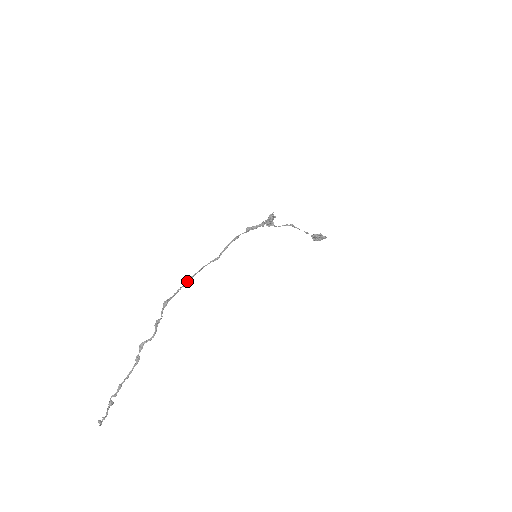
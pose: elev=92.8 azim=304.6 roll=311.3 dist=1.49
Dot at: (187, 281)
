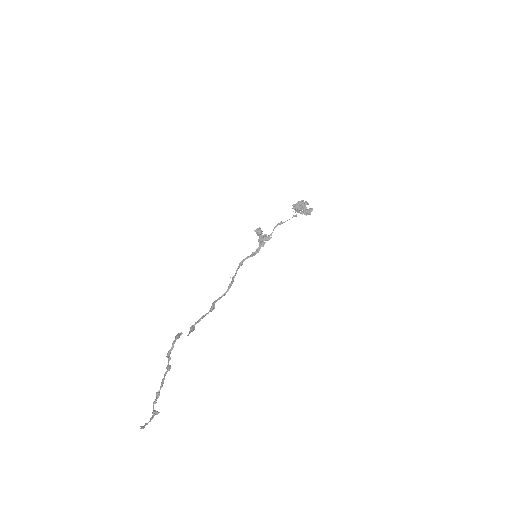
Dot at: (210, 309)
